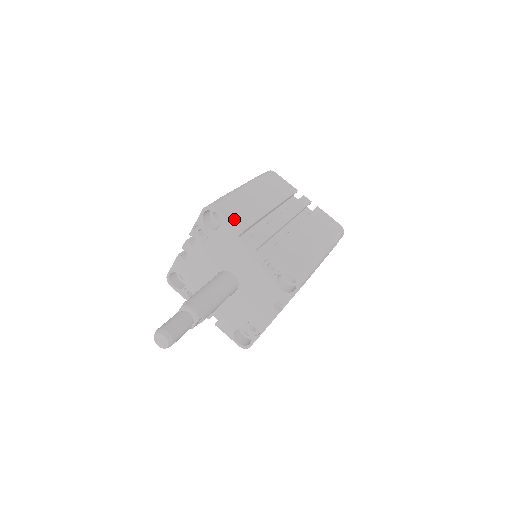
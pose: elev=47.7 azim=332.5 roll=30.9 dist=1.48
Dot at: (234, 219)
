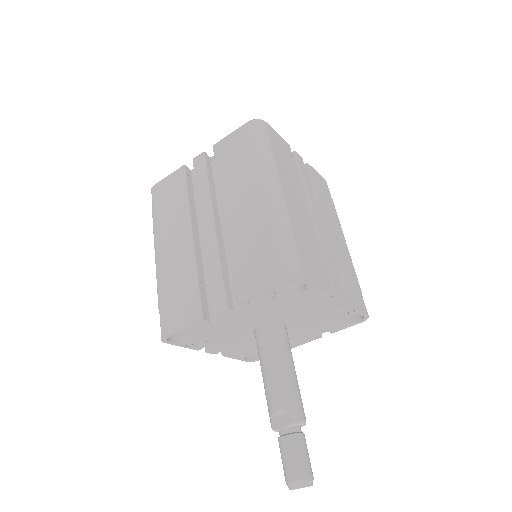
Dot at: (318, 280)
